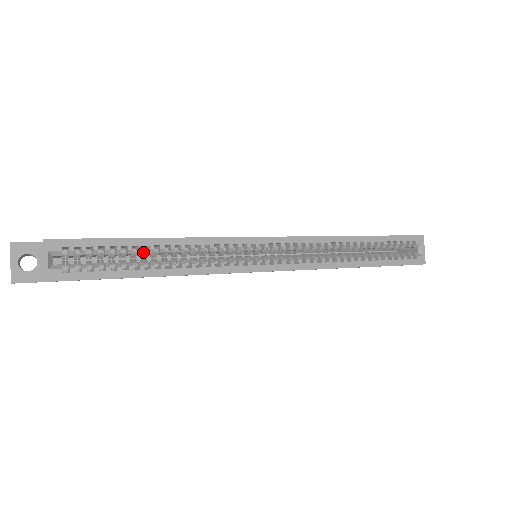
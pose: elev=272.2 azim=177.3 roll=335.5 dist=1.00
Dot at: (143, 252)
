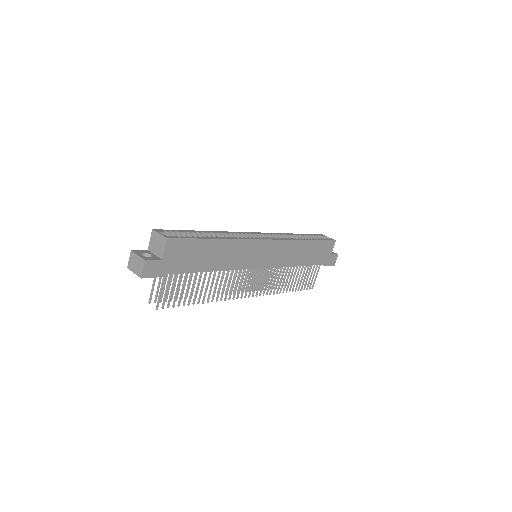
Dot at: occluded
